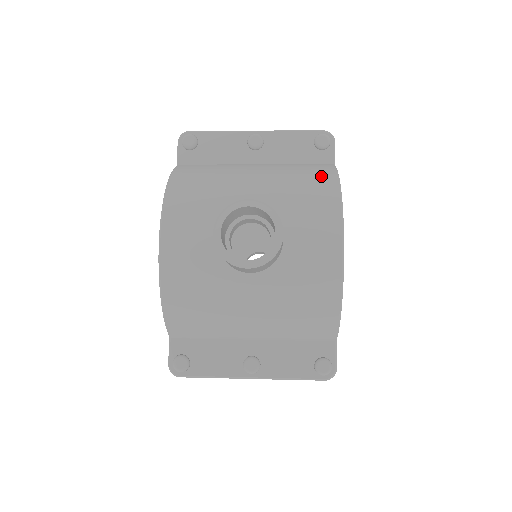
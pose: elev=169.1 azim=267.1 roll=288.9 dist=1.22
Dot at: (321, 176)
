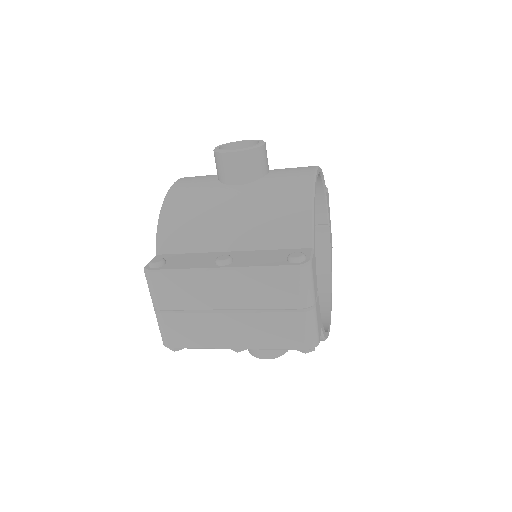
Dot at: occluded
